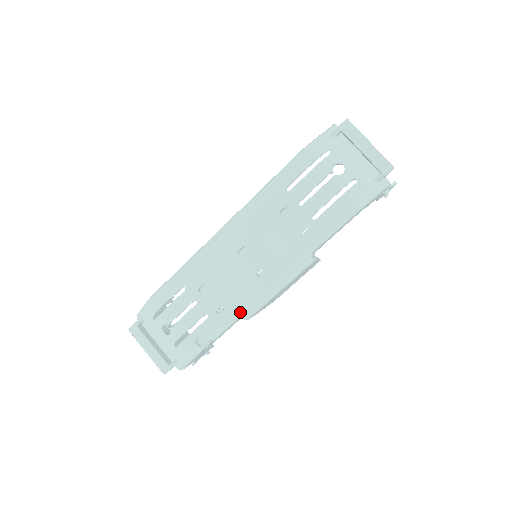
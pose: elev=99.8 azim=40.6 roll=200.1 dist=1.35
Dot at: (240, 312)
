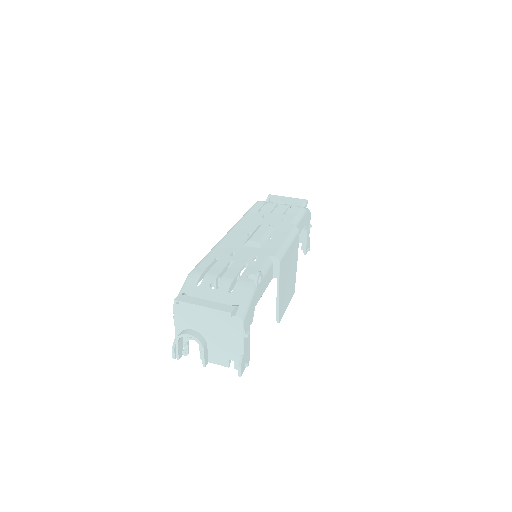
Dot at: (272, 255)
